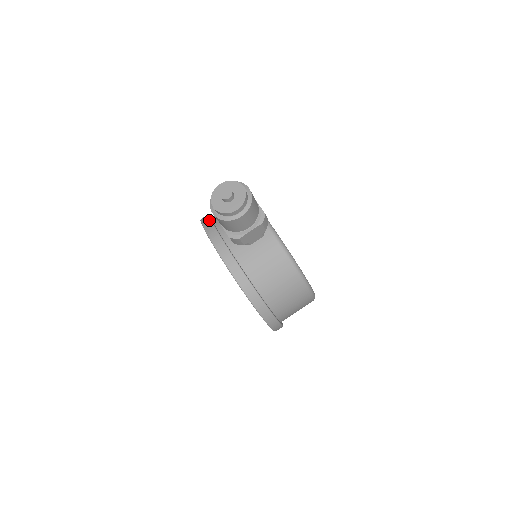
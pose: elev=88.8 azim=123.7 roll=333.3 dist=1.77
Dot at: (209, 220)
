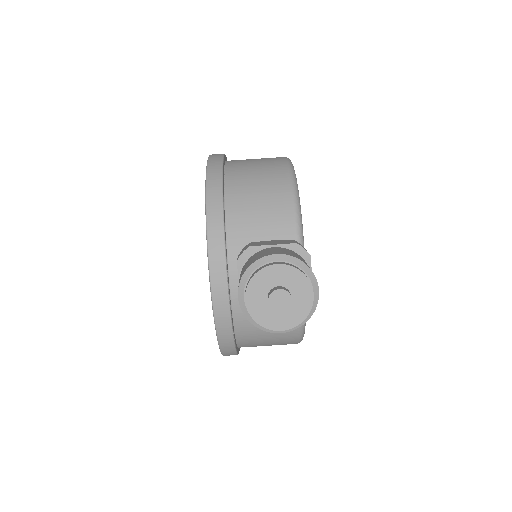
Dot at: (220, 203)
